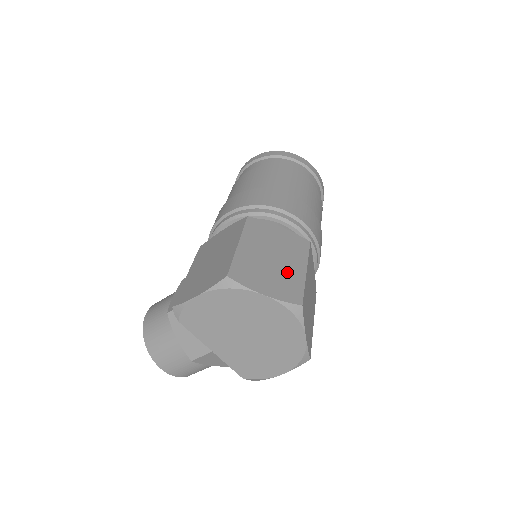
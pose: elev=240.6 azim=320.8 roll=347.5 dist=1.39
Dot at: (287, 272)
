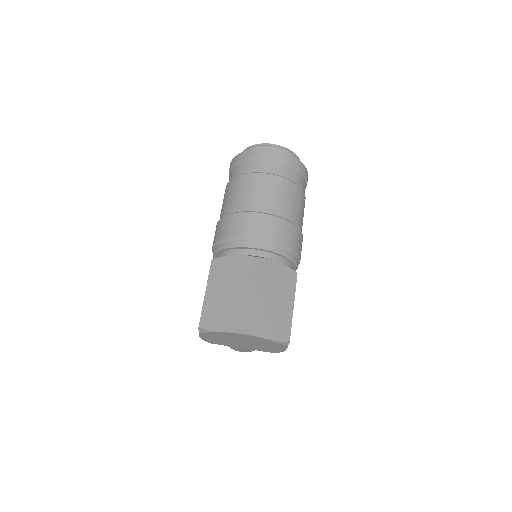
Dot at: (236, 302)
